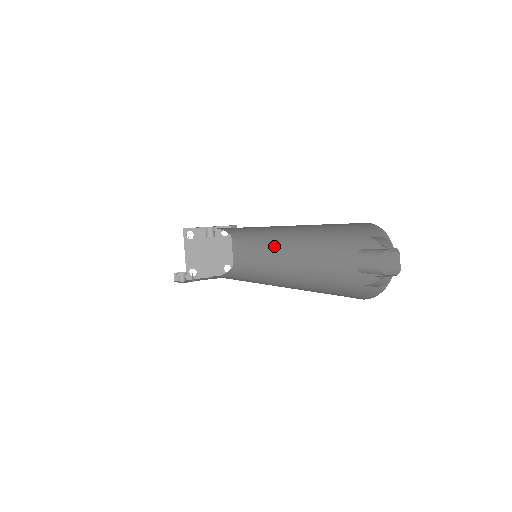
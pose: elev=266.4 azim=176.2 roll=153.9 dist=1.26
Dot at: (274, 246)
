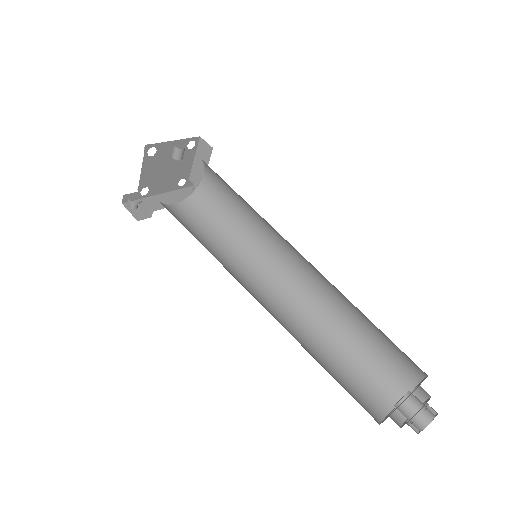
Dot at: (271, 234)
